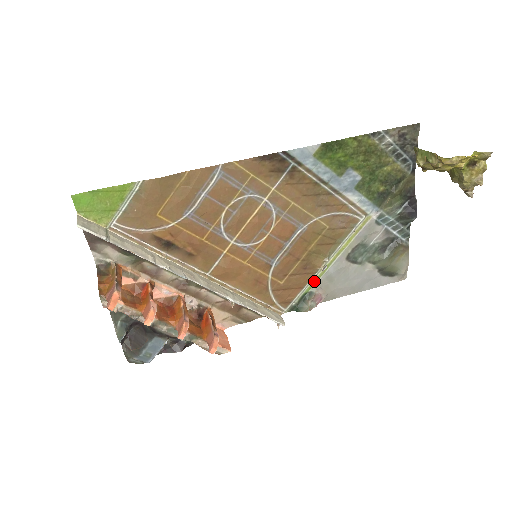
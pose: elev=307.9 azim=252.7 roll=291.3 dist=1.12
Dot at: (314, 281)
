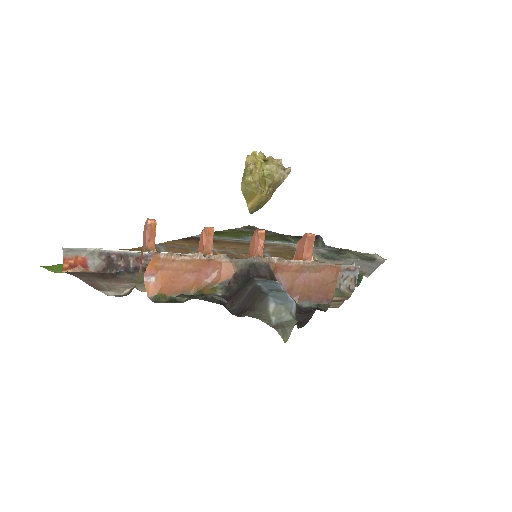
Dot at: occluded
